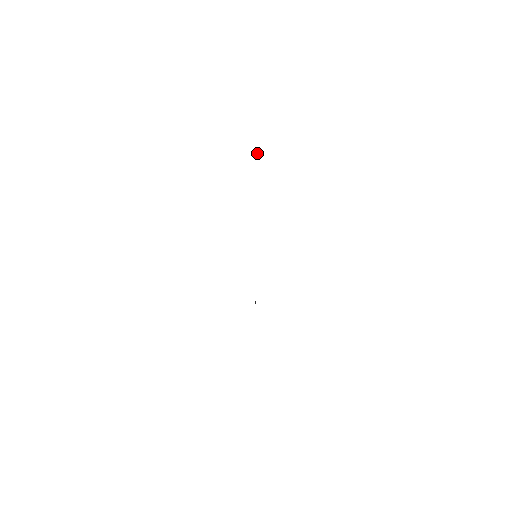
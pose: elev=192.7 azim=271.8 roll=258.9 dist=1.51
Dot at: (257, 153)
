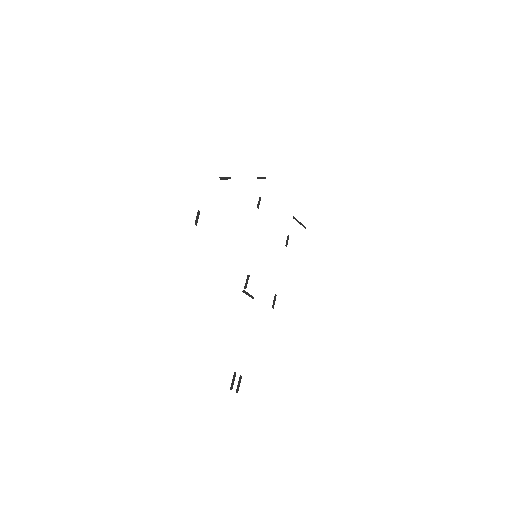
Dot at: (257, 177)
